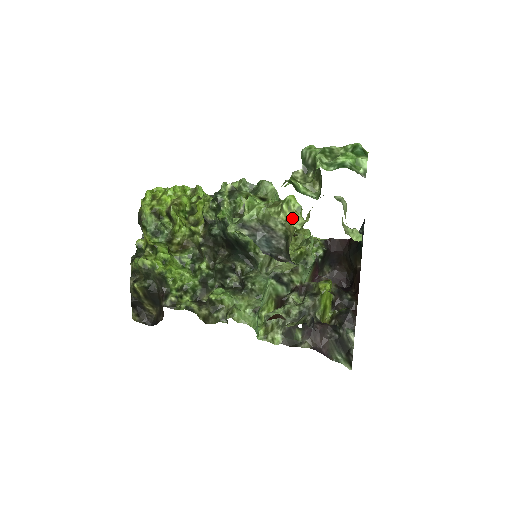
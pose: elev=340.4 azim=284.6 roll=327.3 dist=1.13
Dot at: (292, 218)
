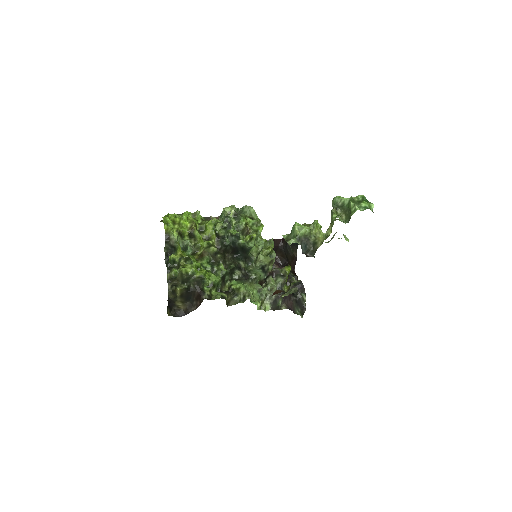
Dot at: (319, 232)
